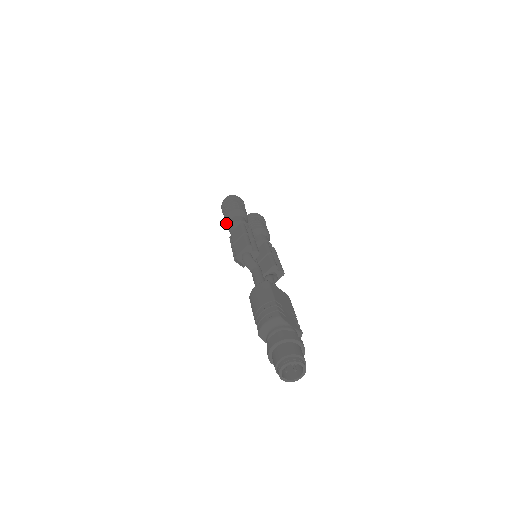
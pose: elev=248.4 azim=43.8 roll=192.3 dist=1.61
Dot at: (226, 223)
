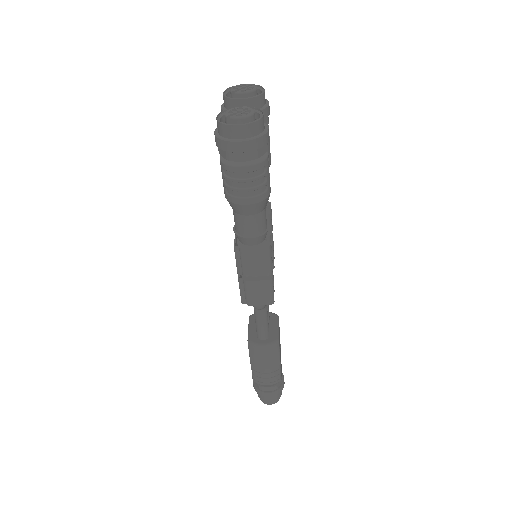
Dot at: (230, 204)
